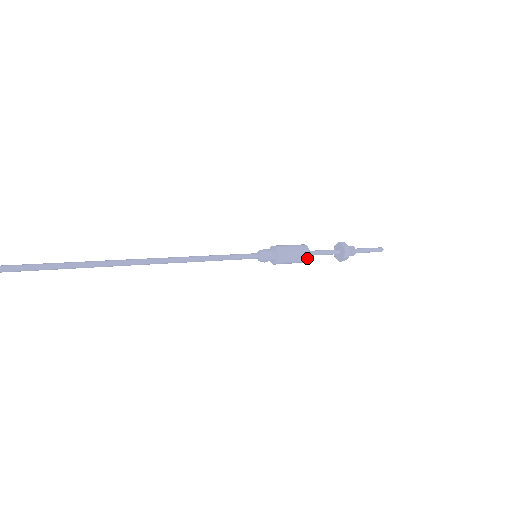
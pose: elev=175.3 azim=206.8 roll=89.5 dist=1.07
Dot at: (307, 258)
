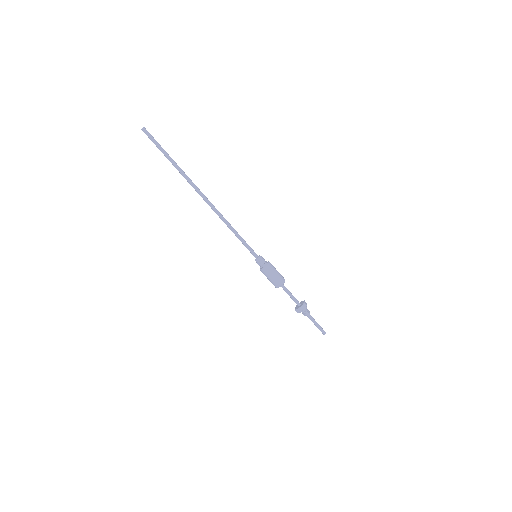
Dot at: (280, 284)
